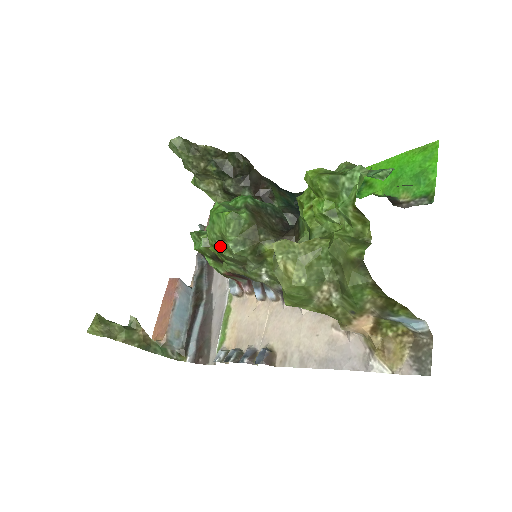
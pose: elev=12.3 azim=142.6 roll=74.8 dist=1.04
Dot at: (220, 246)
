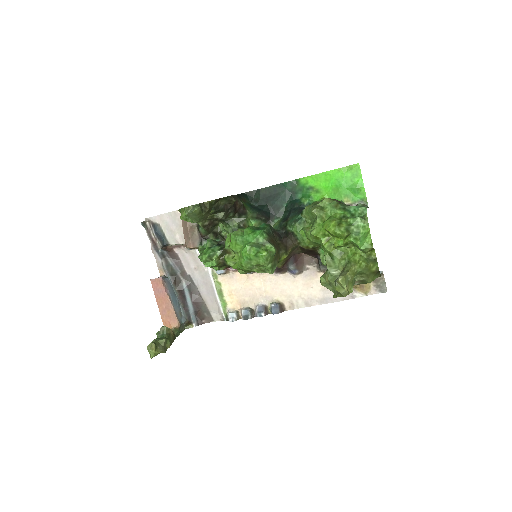
Dot at: (255, 270)
